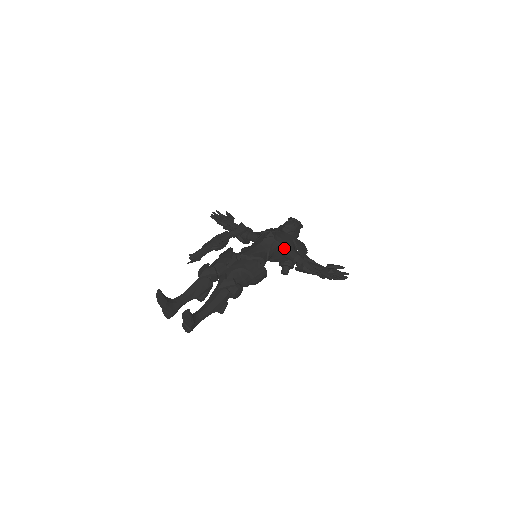
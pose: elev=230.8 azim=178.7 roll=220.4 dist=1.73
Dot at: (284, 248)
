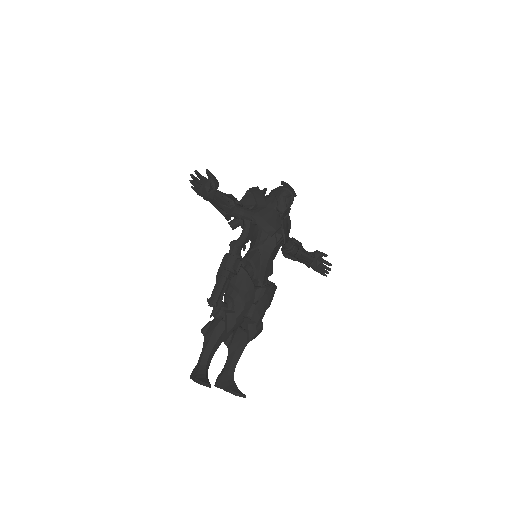
Dot at: occluded
